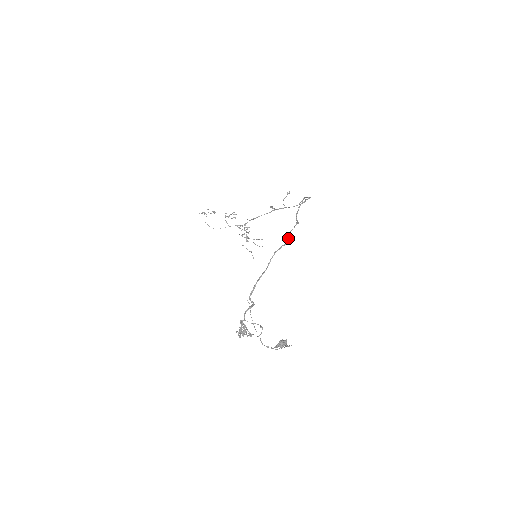
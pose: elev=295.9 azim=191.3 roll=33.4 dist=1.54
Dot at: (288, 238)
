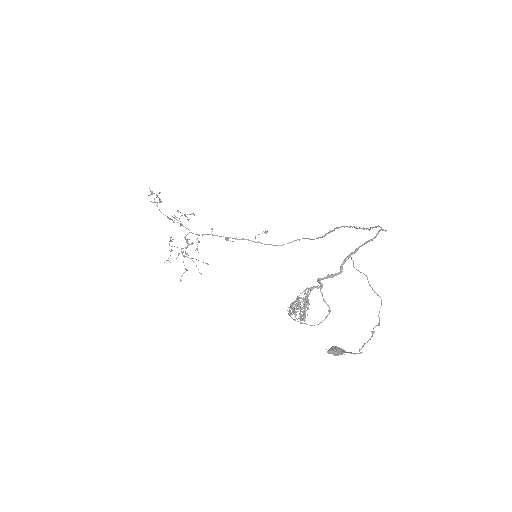
Dot at: occluded
